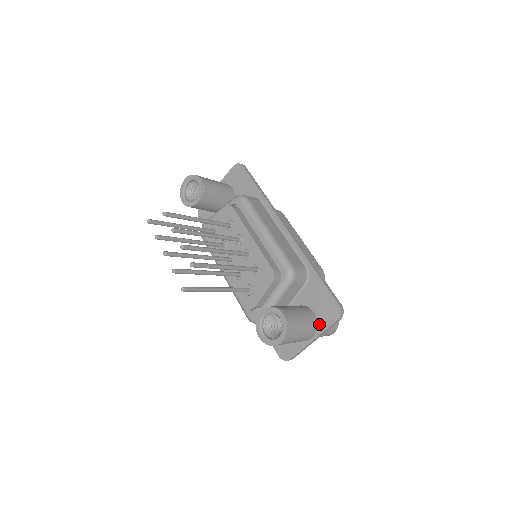
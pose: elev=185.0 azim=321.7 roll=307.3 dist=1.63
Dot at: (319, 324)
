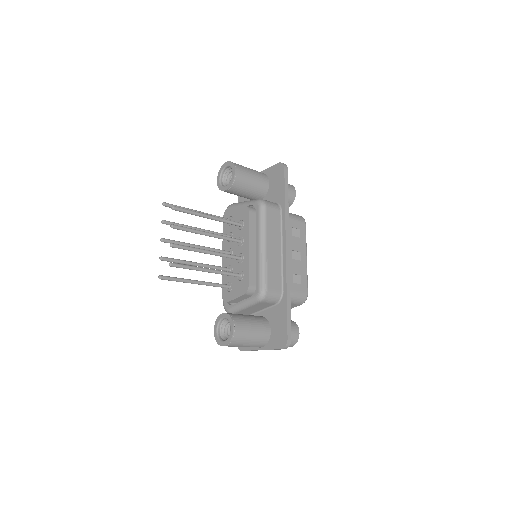
Dot at: (269, 342)
